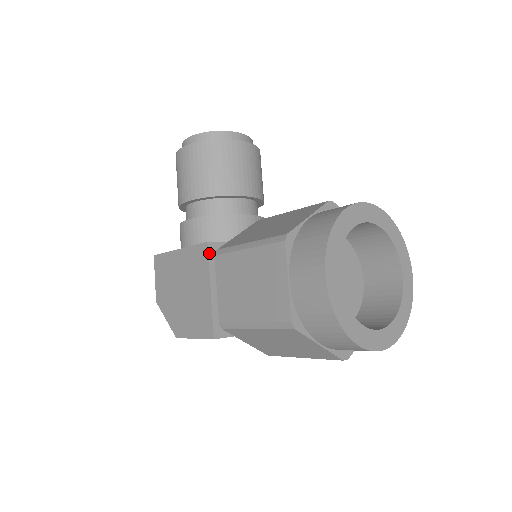
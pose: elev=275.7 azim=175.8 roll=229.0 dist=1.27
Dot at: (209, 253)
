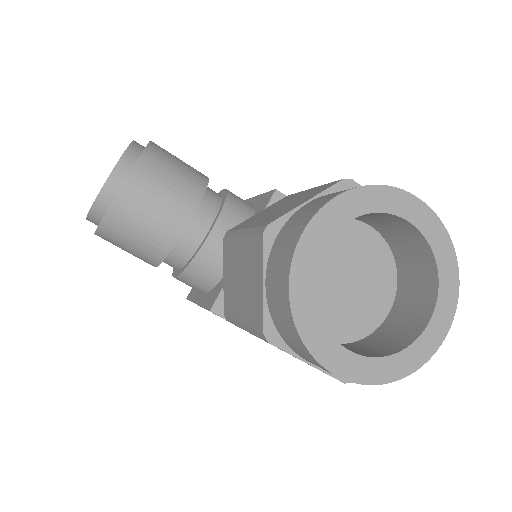
Dot at: (221, 316)
